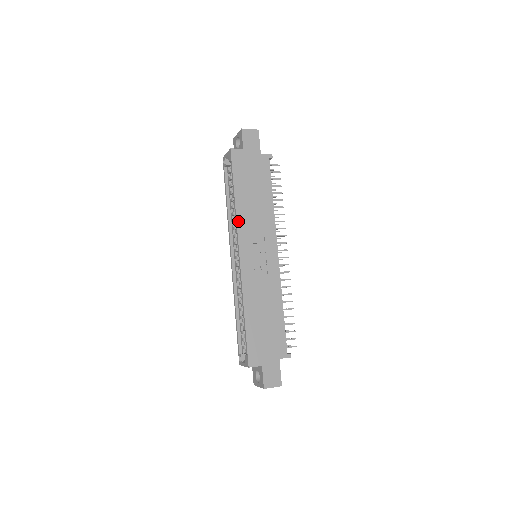
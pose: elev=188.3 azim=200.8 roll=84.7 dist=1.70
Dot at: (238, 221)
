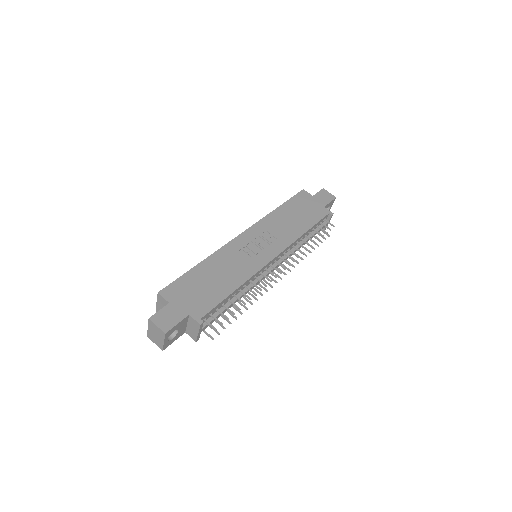
Dot at: (264, 219)
